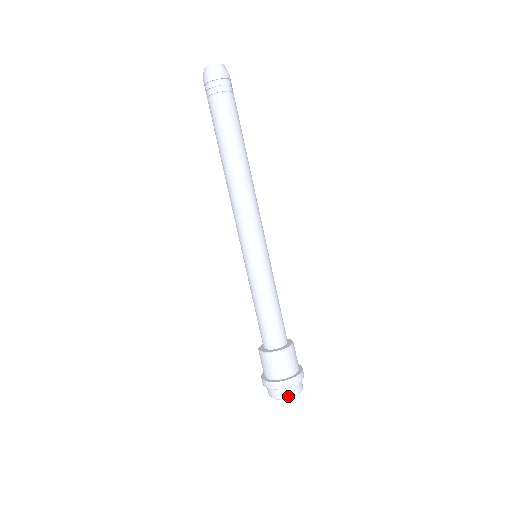
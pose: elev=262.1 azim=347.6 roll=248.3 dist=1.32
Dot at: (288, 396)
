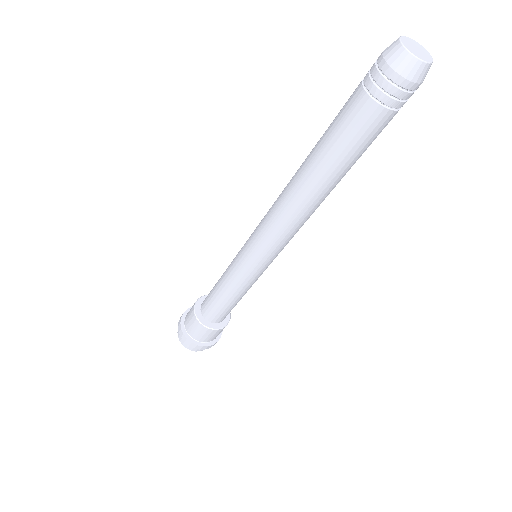
Dot at: (183, 343)
